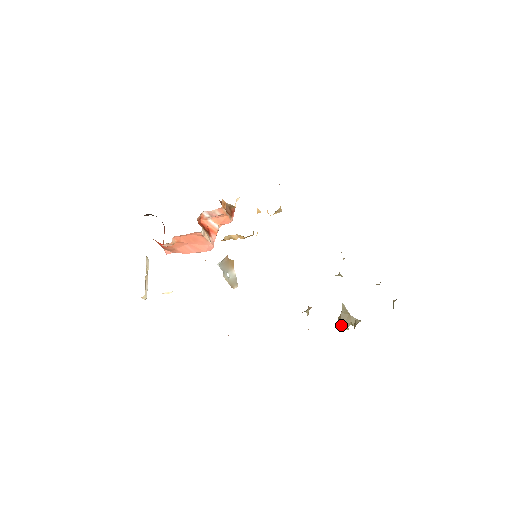
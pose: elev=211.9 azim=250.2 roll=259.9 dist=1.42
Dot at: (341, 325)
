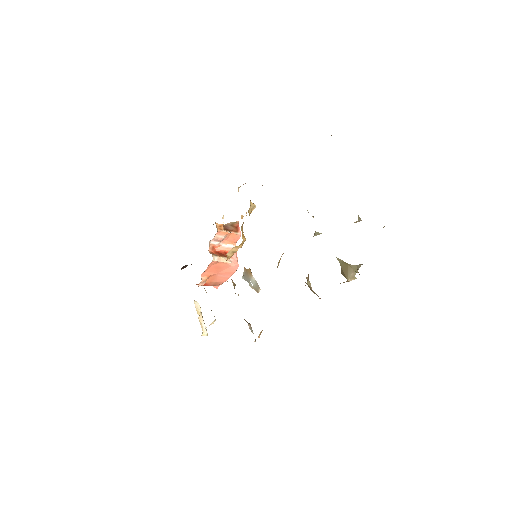
Dot at: (346, 278)
